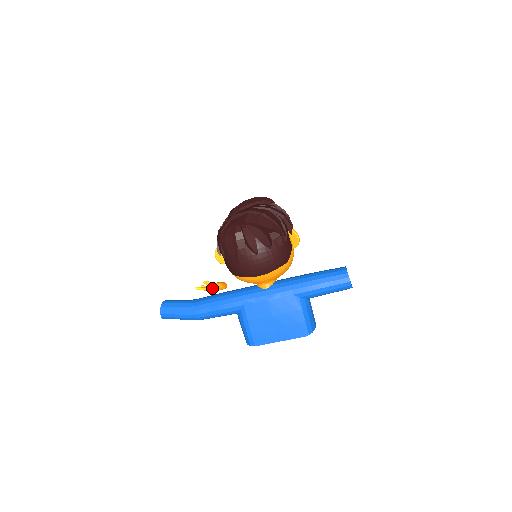
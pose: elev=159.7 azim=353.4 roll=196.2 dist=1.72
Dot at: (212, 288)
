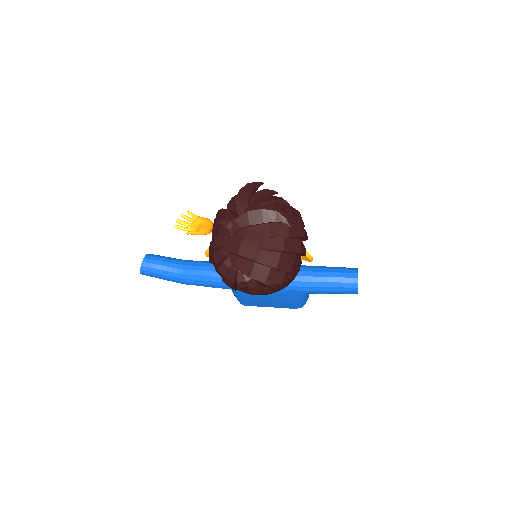
Dot at: occluded
